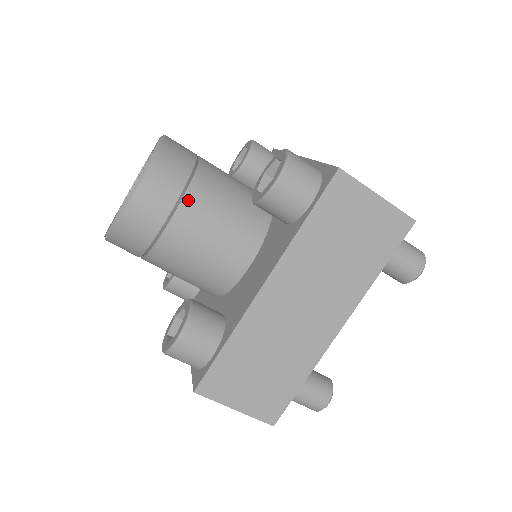
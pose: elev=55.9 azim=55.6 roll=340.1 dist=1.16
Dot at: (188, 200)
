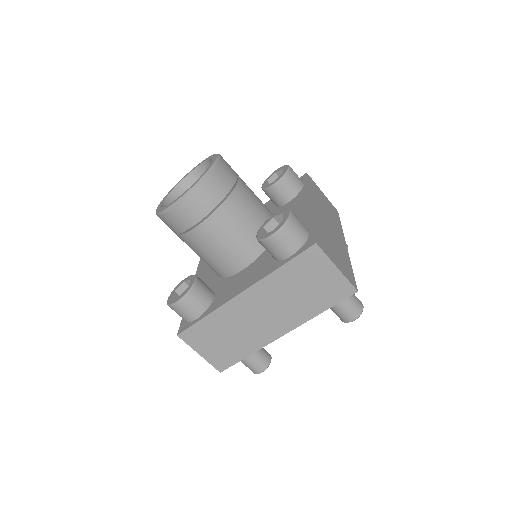
Dot at: (216, 215)
